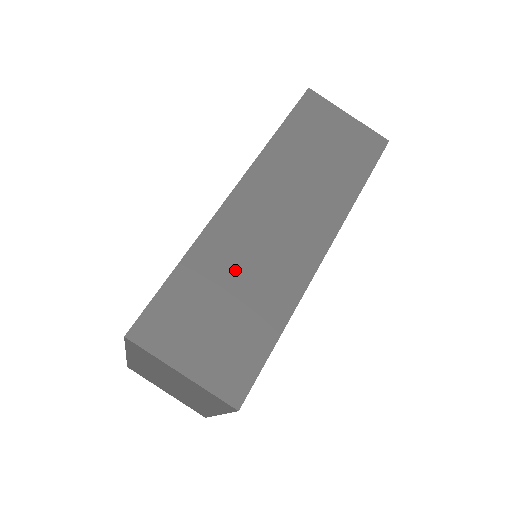
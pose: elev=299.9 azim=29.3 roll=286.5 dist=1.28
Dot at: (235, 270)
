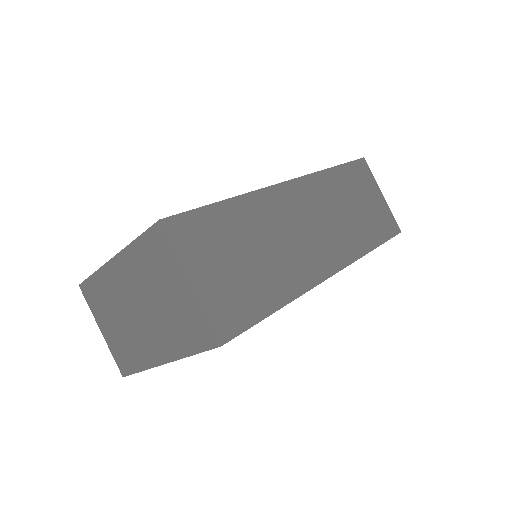
Dot at: (266, 236)
